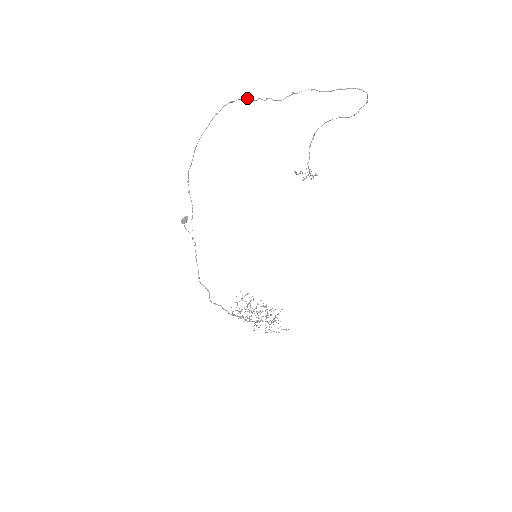
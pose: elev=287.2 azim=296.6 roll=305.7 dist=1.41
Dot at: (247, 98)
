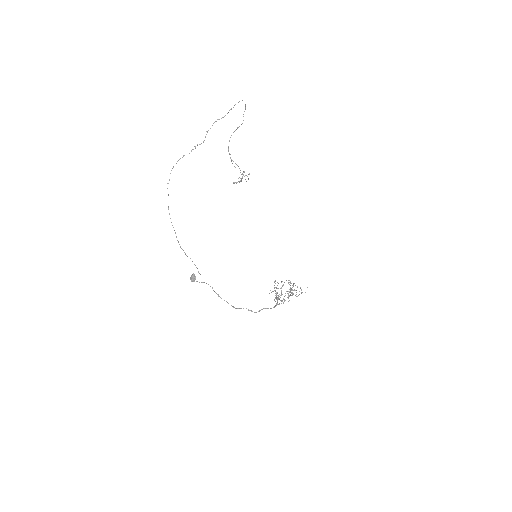
Dot at: (183, 156)
